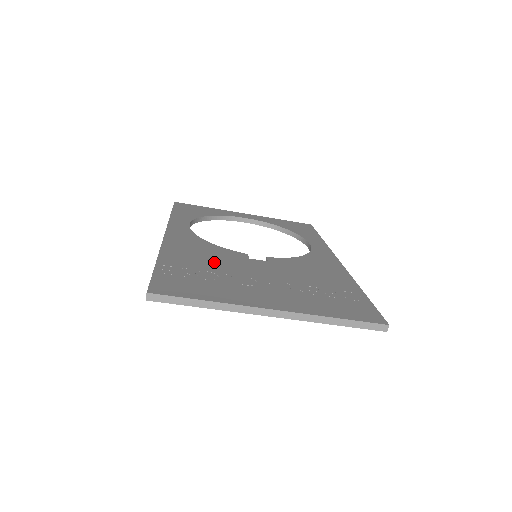
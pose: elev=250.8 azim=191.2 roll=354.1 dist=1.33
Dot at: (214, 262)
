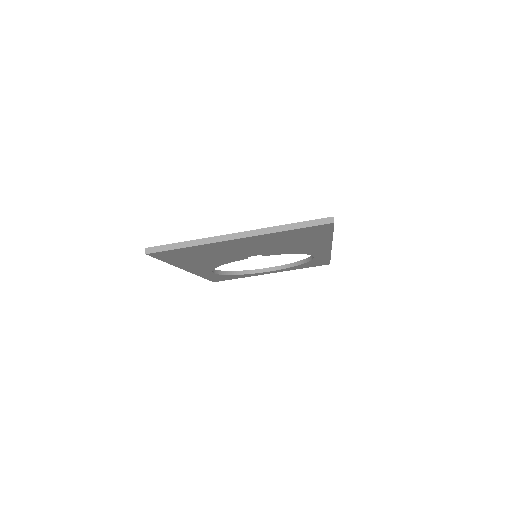
Dot at: occluded
